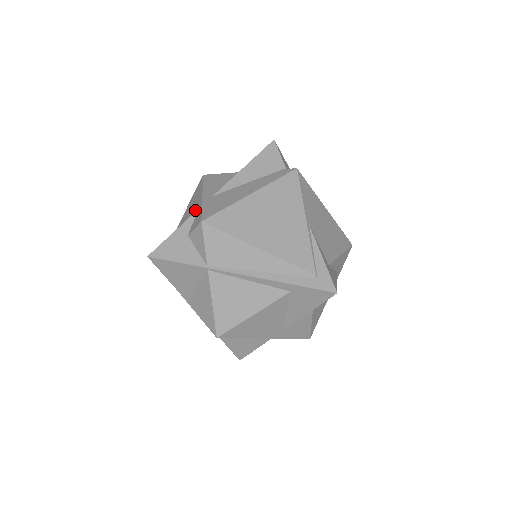
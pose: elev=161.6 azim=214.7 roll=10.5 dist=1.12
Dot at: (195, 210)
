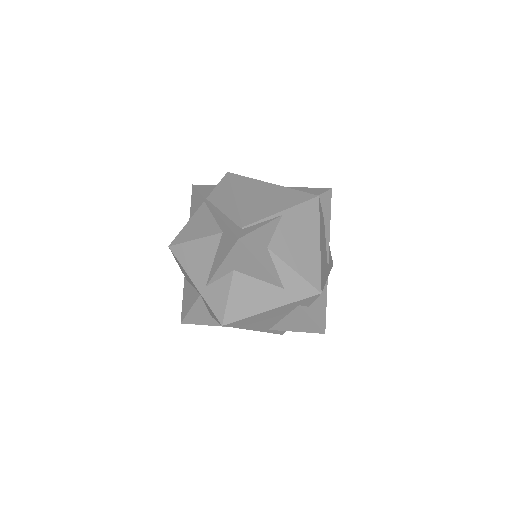
Dot at: occluded
